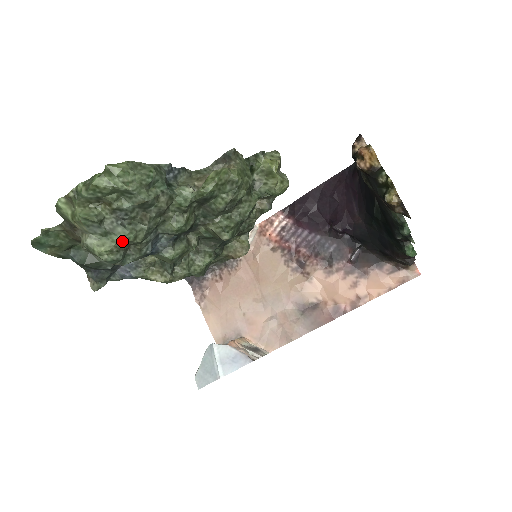
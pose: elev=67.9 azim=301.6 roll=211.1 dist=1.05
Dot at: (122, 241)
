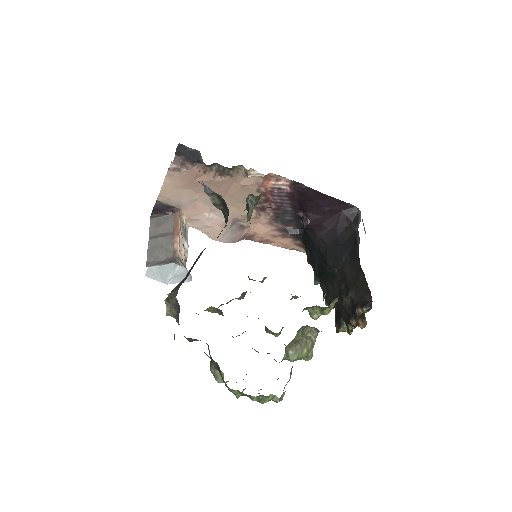
Dot at: occluded
